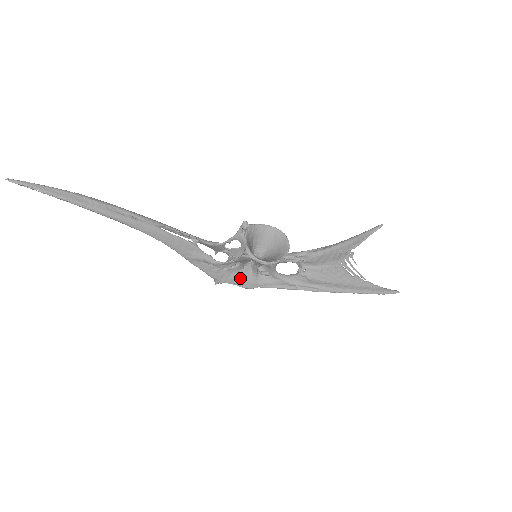
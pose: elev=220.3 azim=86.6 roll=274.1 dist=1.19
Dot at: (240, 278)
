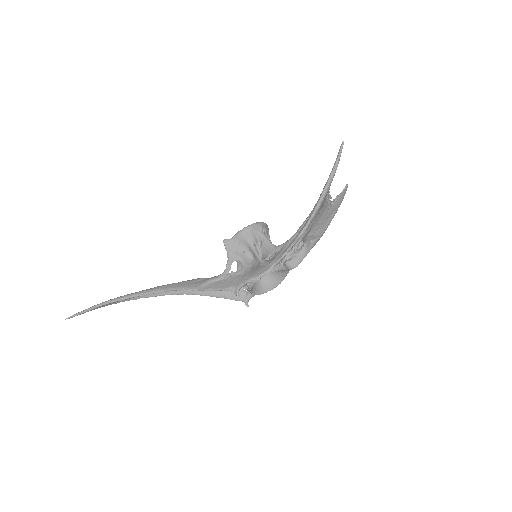
Dot at: (252, 273)
